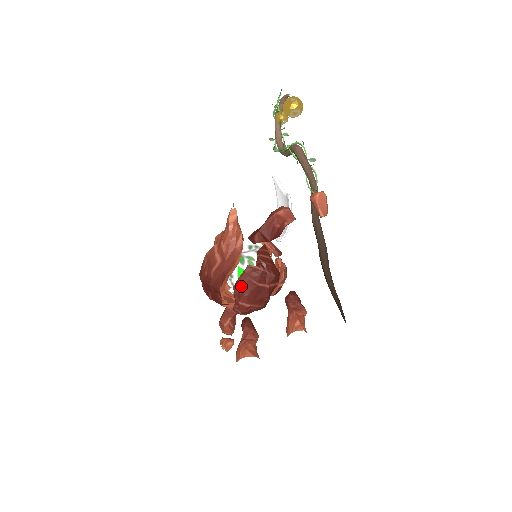
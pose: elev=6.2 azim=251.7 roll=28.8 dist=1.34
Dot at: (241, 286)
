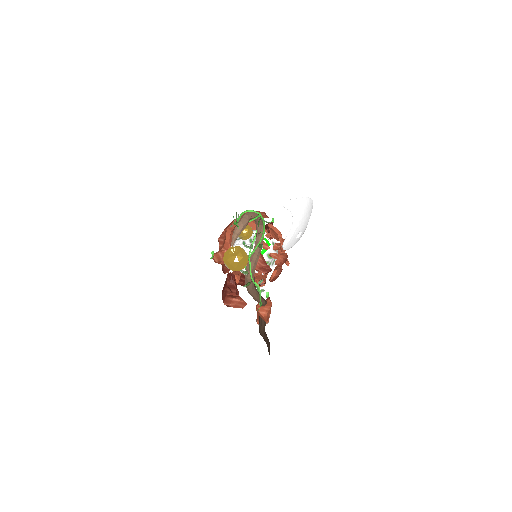
Dot at: occluded
